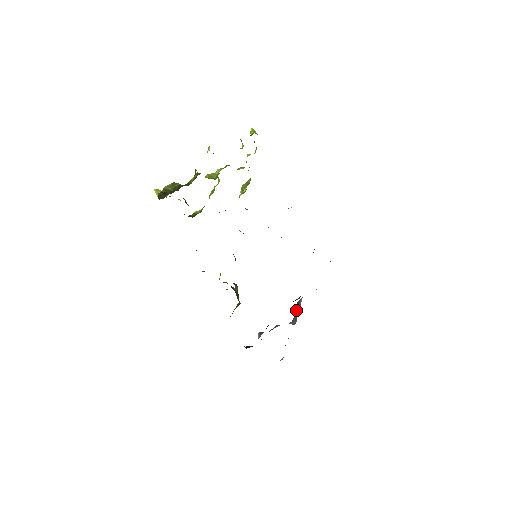
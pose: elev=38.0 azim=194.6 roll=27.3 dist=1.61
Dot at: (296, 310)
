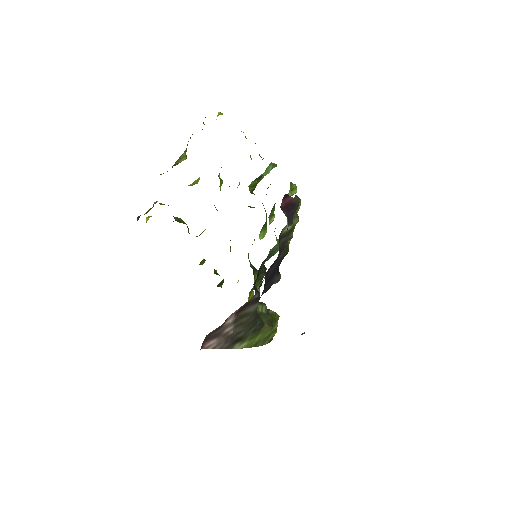
Dot at: occluded
